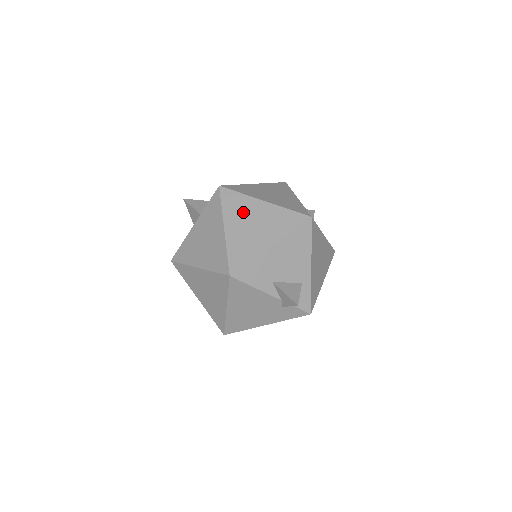
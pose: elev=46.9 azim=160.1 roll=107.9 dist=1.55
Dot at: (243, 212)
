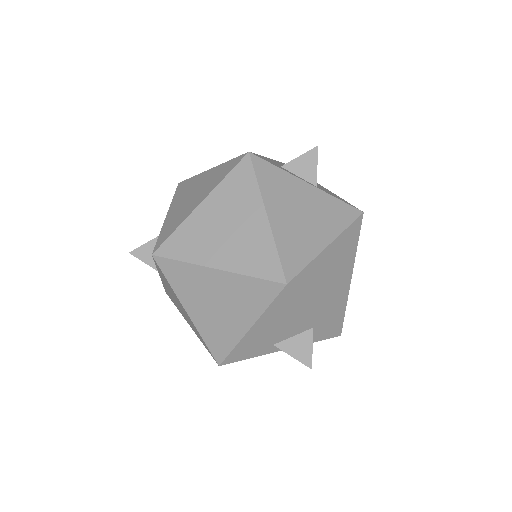
Dot at: (197, 289)
